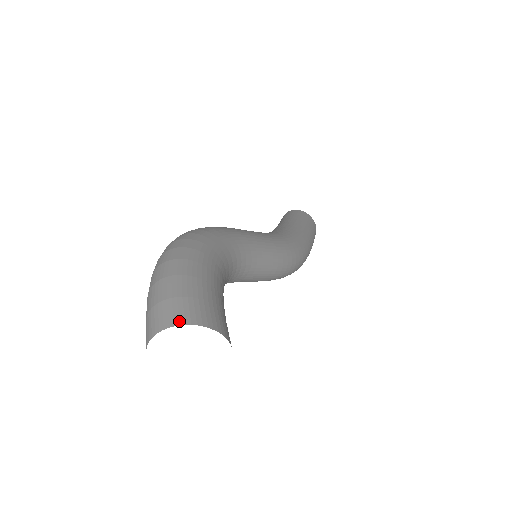
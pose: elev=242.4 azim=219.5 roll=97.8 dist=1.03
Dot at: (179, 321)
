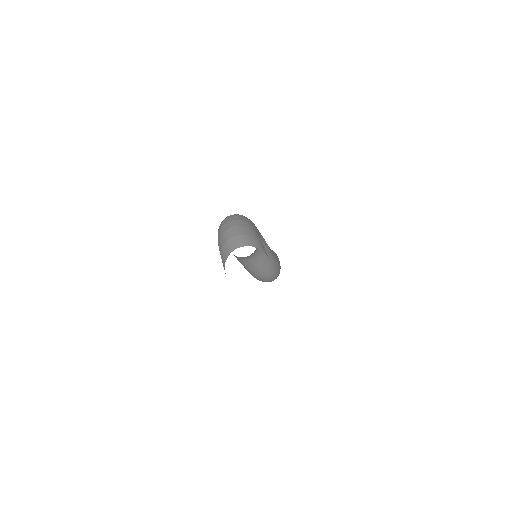
Dot at: (254, 245)
